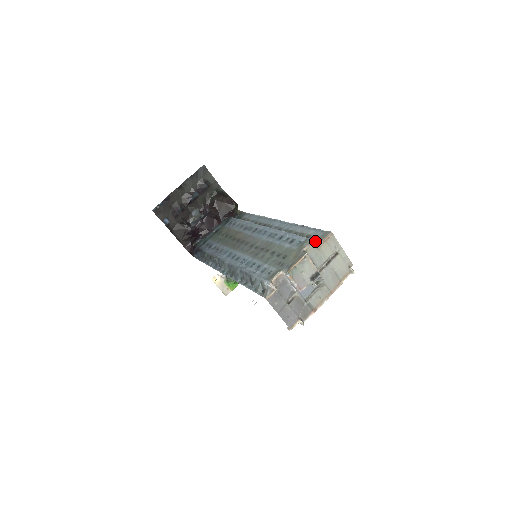
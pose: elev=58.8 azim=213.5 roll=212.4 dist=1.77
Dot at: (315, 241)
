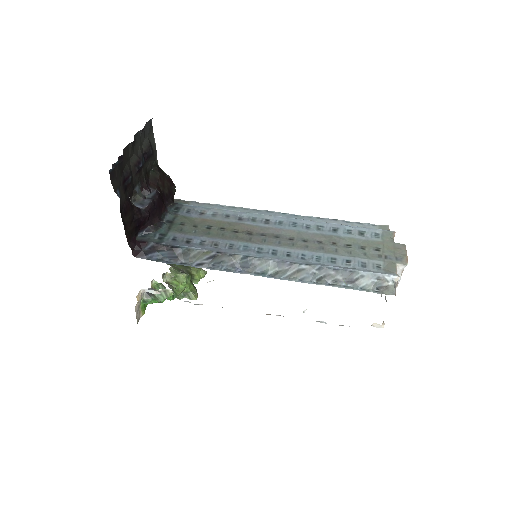
Dot at: (394, 233)
